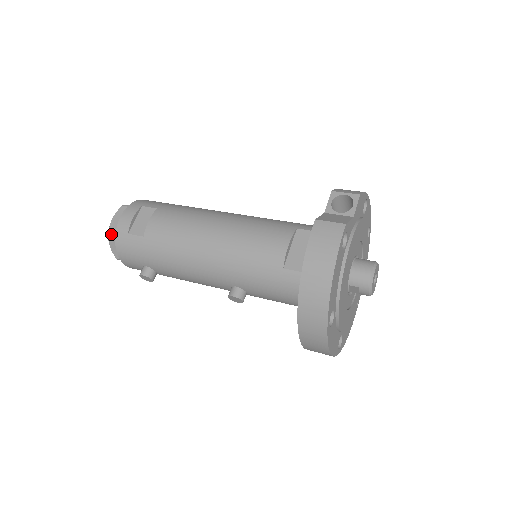
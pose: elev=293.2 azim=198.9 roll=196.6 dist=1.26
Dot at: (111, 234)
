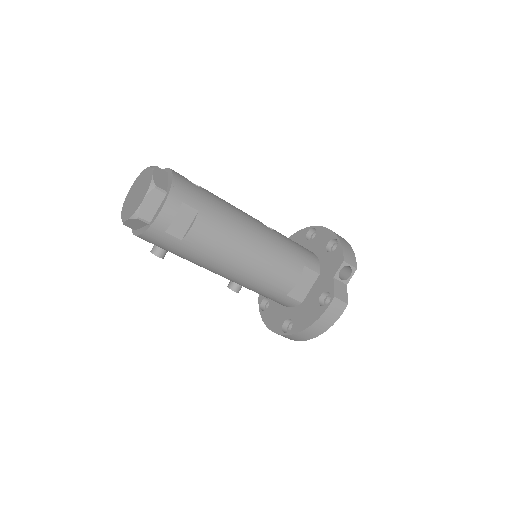
Dot at: (139, 220)
